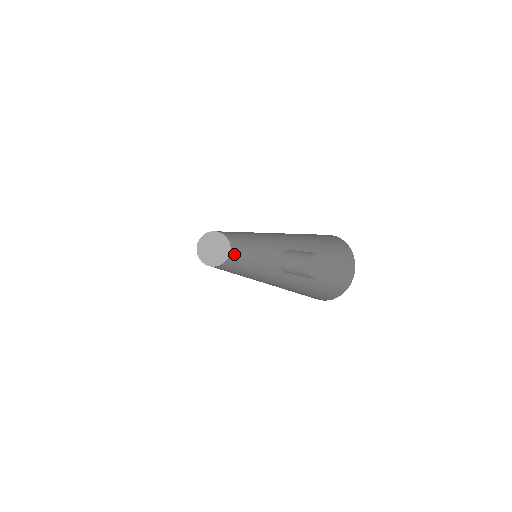
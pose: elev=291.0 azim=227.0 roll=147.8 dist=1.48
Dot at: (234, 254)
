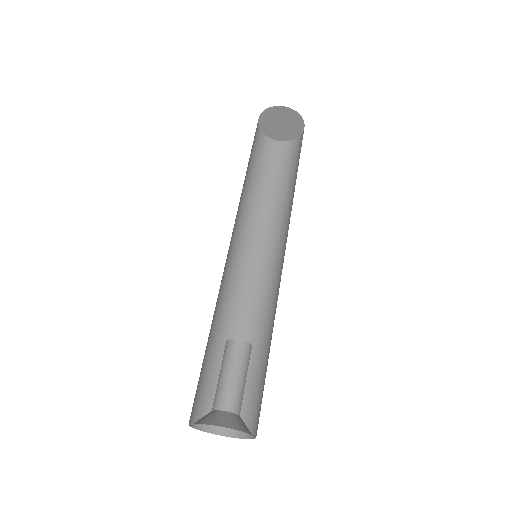
Dot at: (288, 154)
